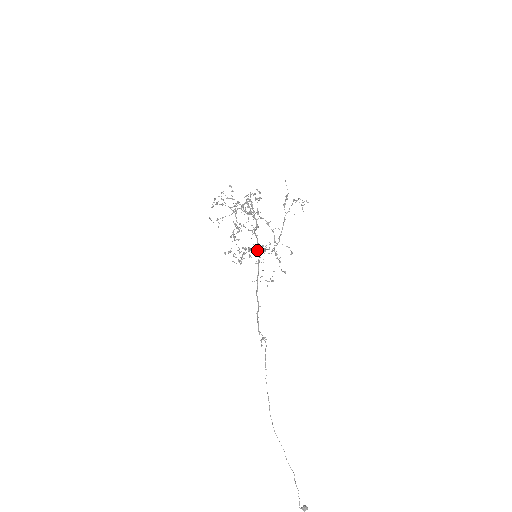
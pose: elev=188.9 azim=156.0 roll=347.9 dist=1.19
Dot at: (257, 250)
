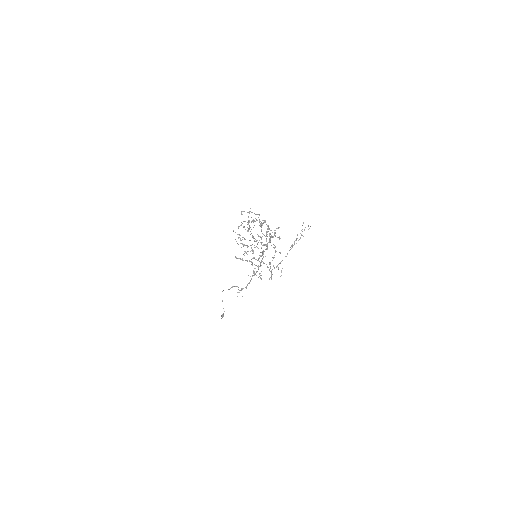
Dot at: (259, 261)
